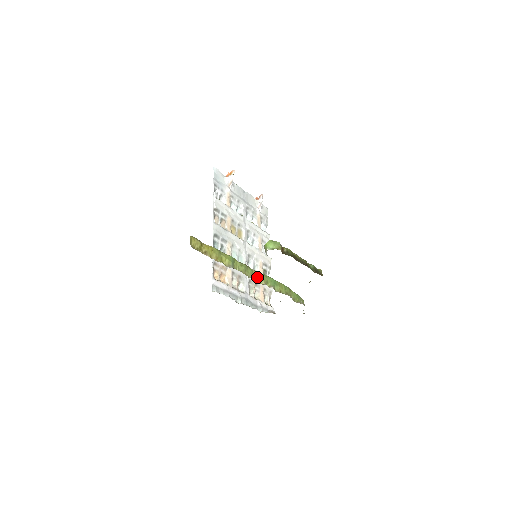
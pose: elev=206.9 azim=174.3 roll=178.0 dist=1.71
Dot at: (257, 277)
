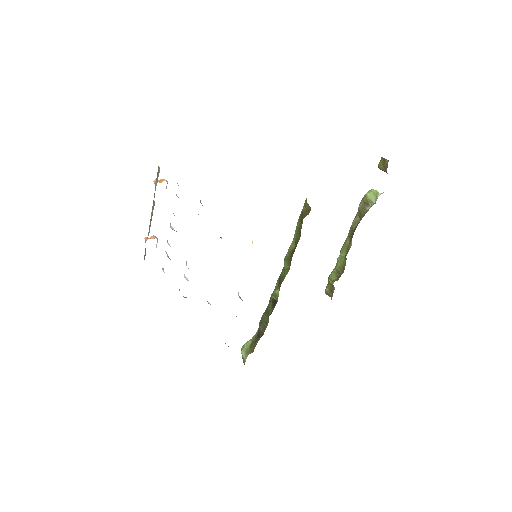
Dot at: occluded
